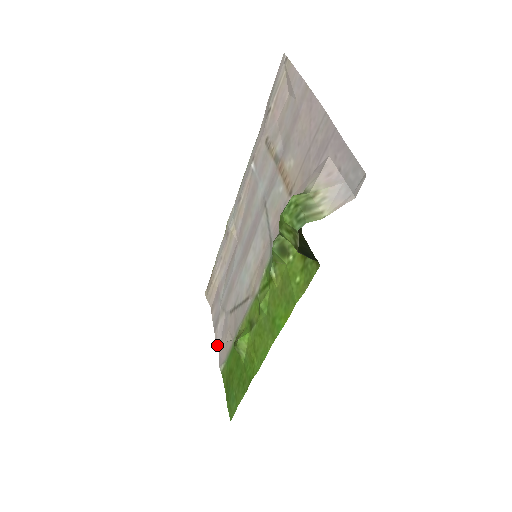
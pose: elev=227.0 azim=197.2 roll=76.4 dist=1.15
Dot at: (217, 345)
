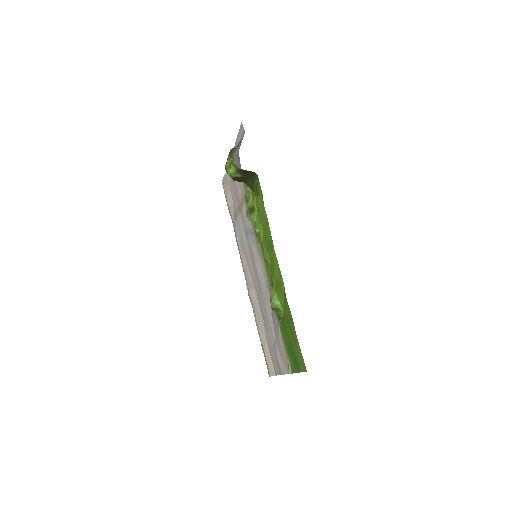
Dot at: (284, 373)
